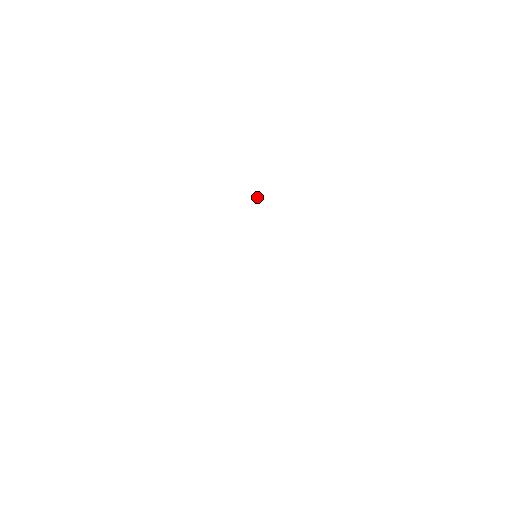
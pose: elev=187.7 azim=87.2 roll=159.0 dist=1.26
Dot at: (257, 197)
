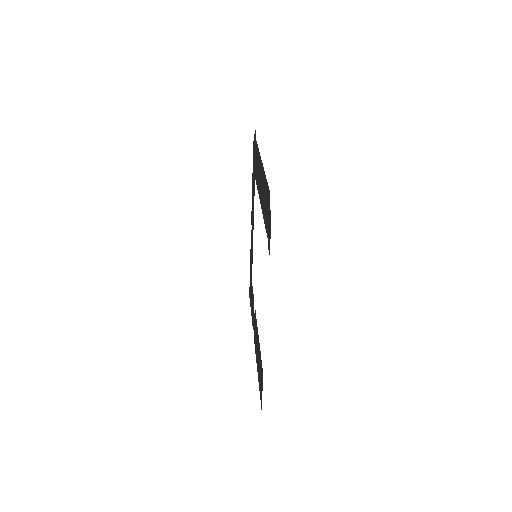
Dot at: occluded
